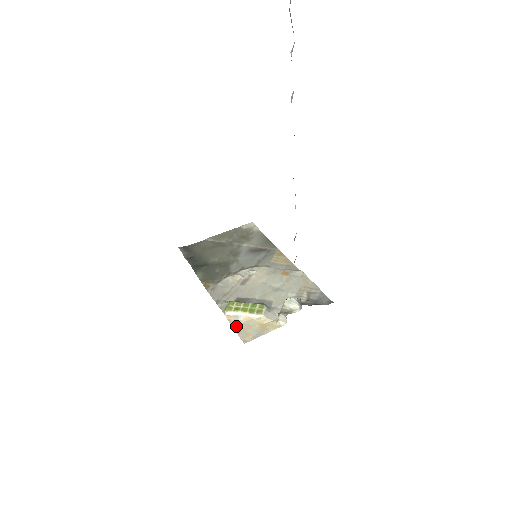
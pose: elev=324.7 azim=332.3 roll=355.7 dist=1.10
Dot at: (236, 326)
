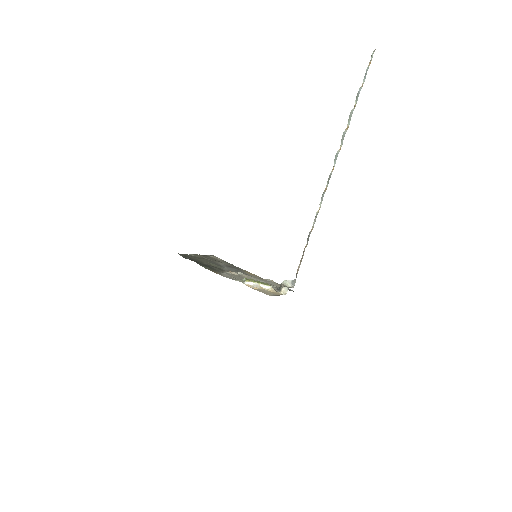
Dot at: (257, 289)
